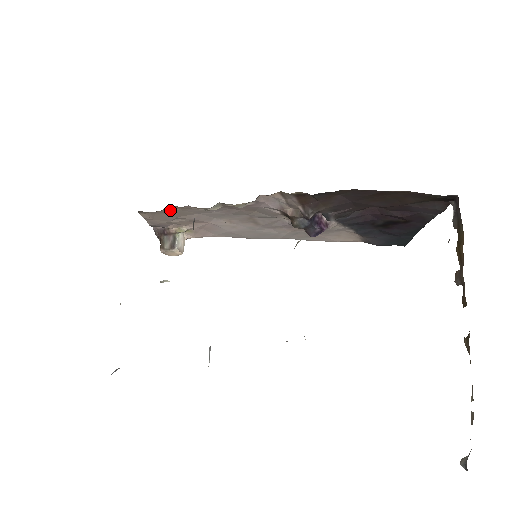
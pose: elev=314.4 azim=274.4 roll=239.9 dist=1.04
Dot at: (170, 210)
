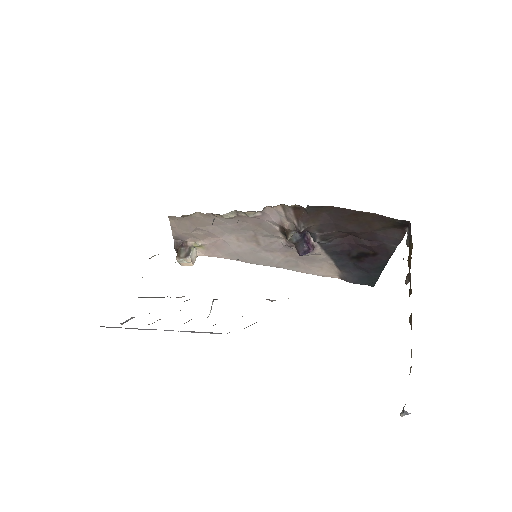
Dot at: (195, 217)
